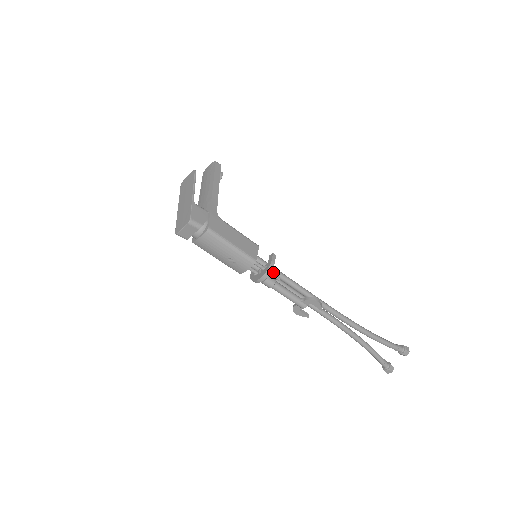
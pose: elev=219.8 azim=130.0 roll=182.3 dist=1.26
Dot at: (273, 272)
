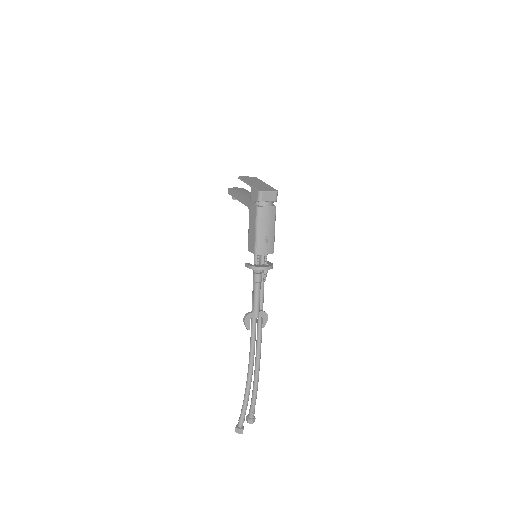
Dot at: (267, 272)
